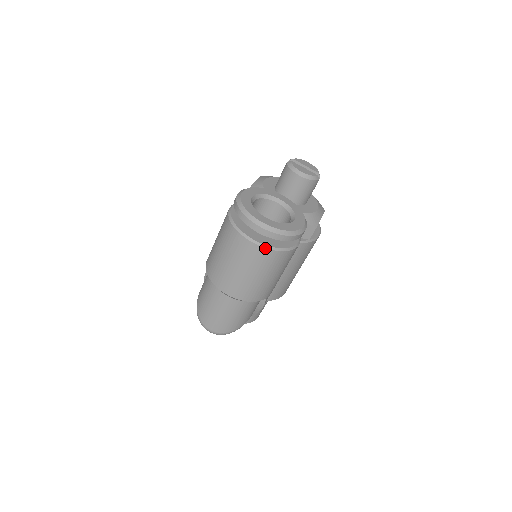
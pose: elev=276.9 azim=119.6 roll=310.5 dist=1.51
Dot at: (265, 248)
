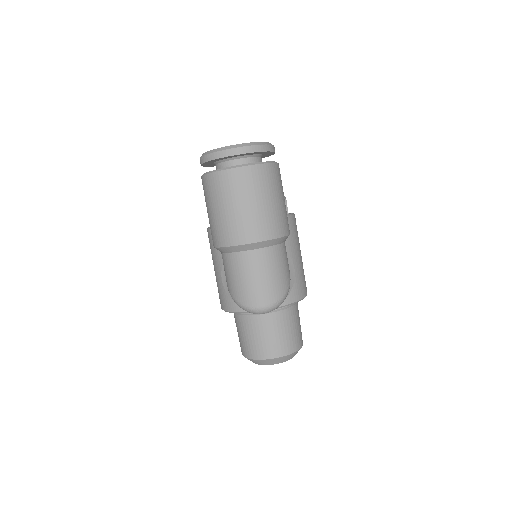
Dot at: (252, 165)
